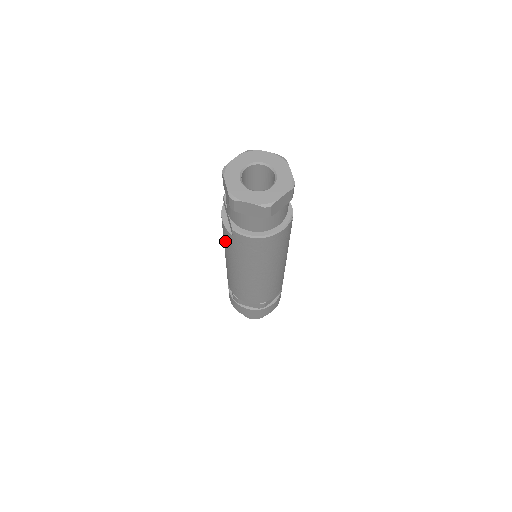
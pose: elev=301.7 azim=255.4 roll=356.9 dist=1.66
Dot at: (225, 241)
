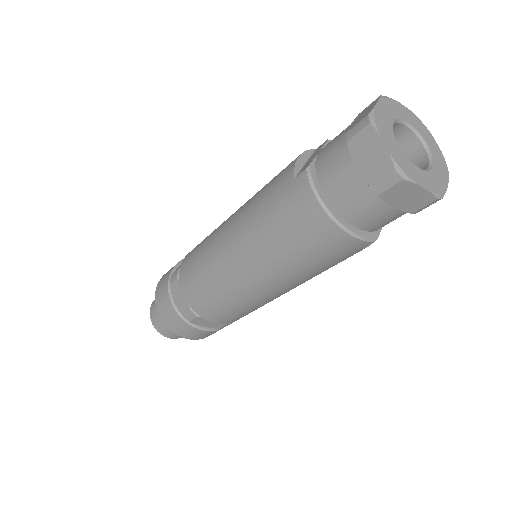
Dot at: (266, 187)
